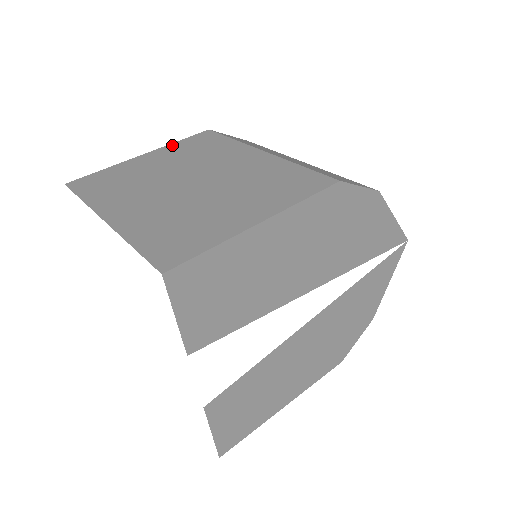
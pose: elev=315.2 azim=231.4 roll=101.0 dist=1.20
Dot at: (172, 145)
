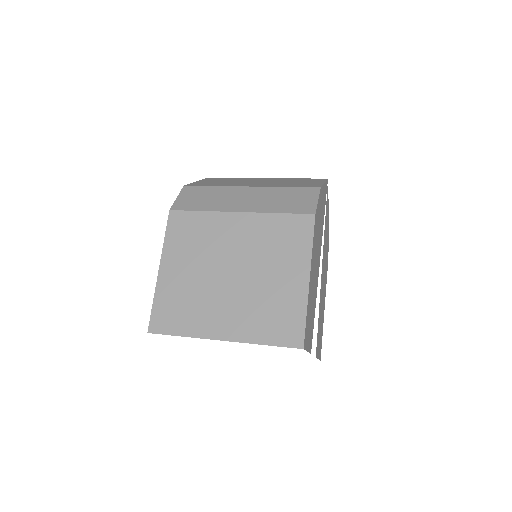
Dot at: (167, 246)
